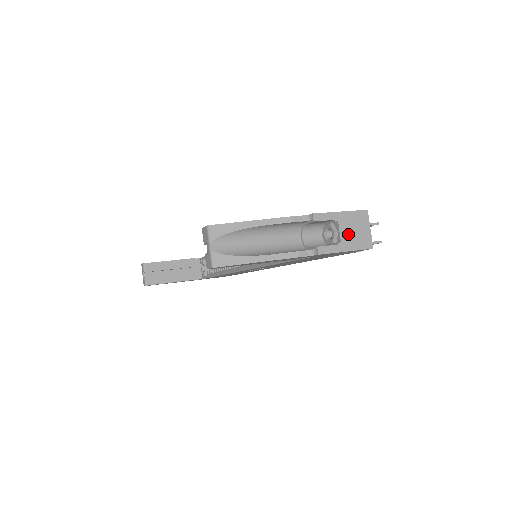
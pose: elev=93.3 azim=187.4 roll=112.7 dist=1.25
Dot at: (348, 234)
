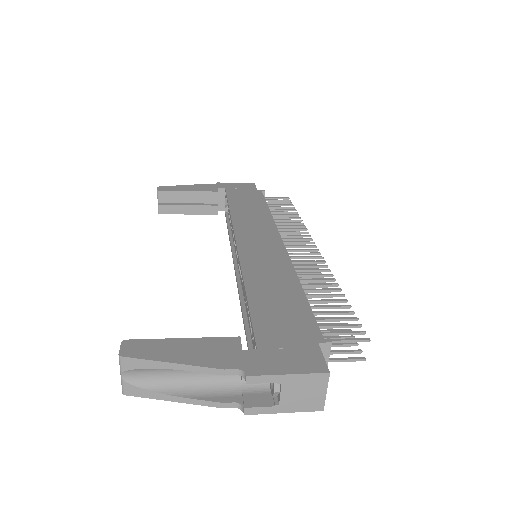
Dot at: (292, 397)
